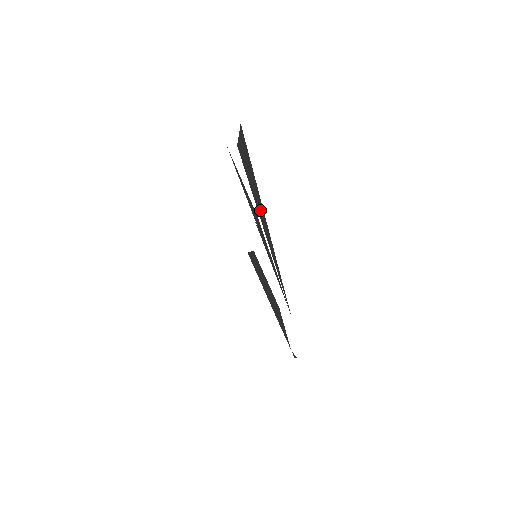
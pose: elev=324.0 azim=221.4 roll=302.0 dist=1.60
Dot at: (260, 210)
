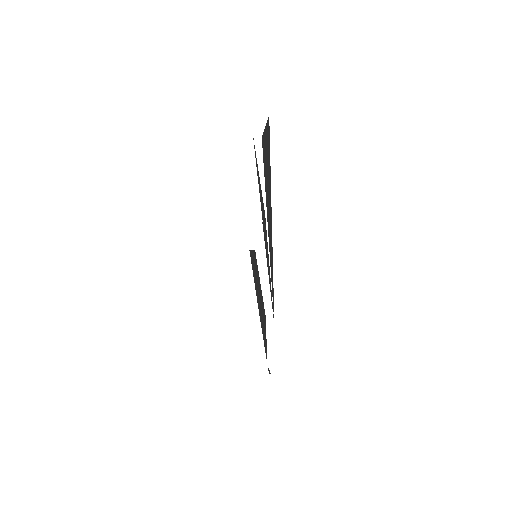
Dot at: (269, 208)
